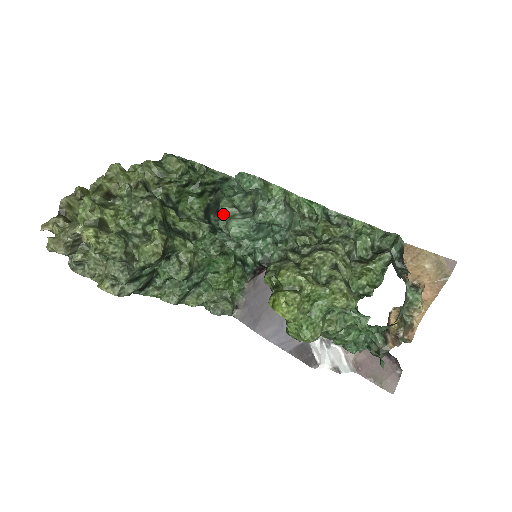
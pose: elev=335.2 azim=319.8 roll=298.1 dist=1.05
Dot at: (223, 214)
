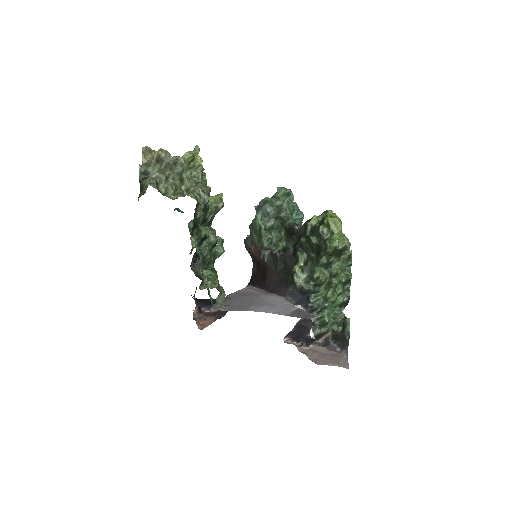
Dot at: (270, 199)
